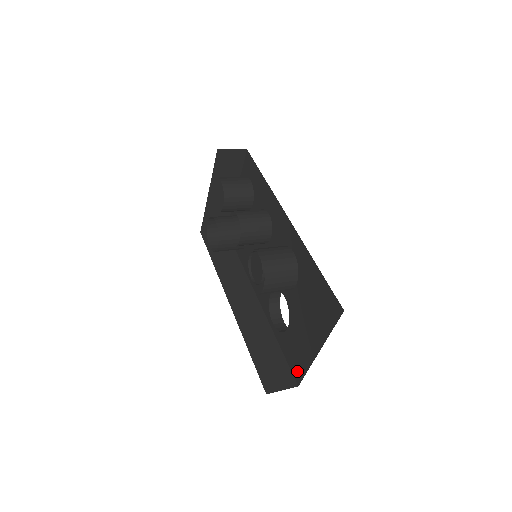
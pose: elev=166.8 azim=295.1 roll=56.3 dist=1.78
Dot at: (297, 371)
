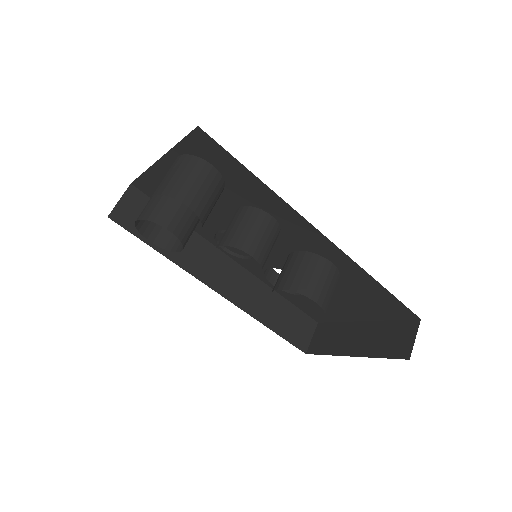
Dot at: (318, 317)
